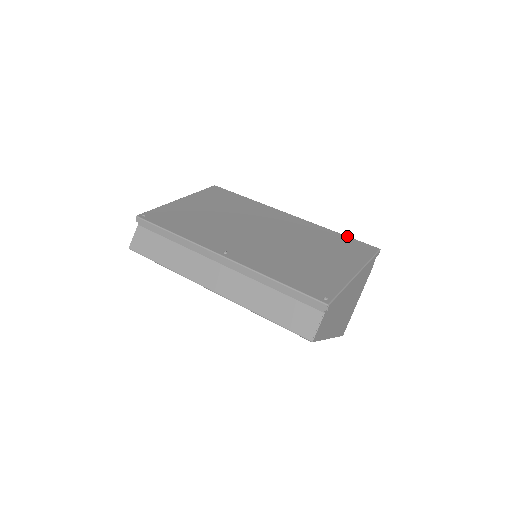
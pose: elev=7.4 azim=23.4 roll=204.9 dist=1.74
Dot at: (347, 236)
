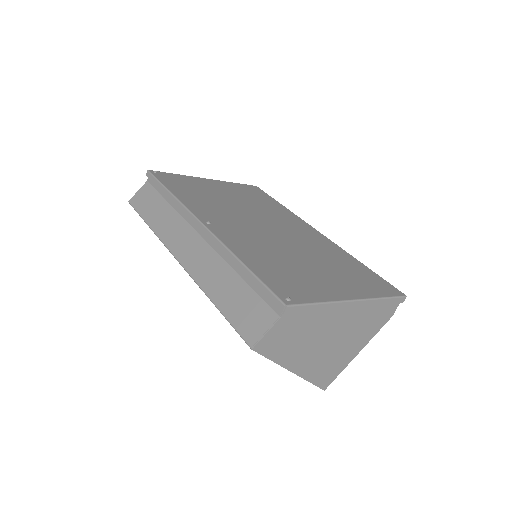
Dot at: occluded
